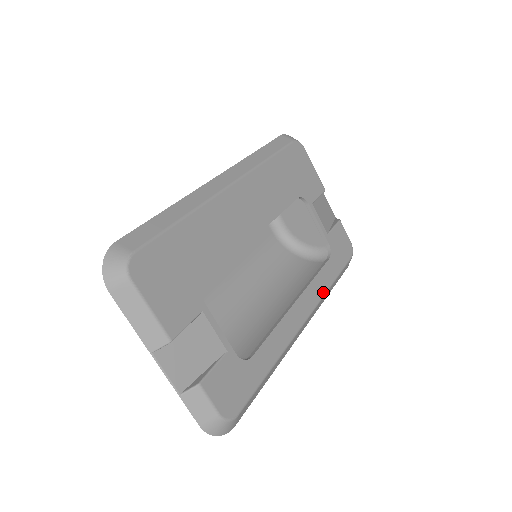
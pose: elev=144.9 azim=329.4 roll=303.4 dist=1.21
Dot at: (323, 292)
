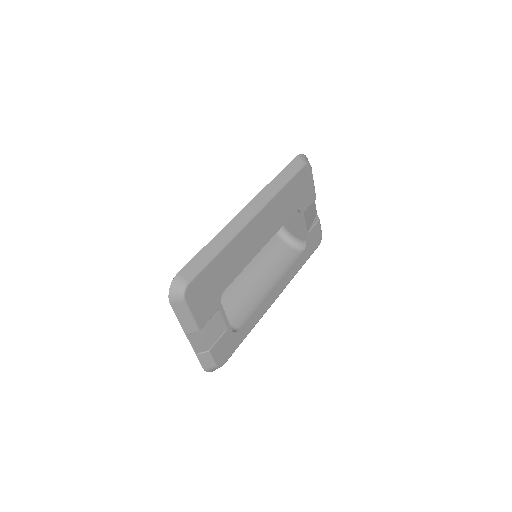
Dot at: (292, 277)
